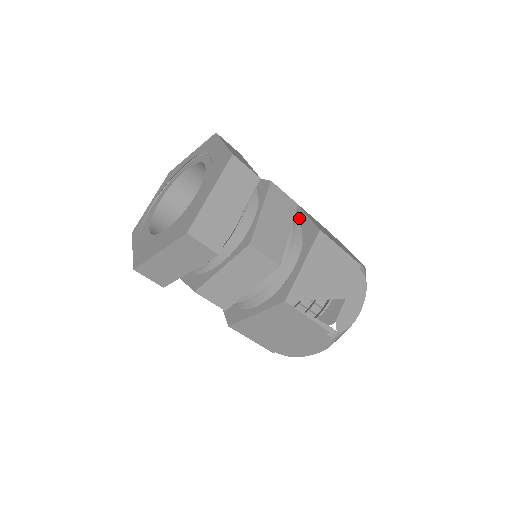
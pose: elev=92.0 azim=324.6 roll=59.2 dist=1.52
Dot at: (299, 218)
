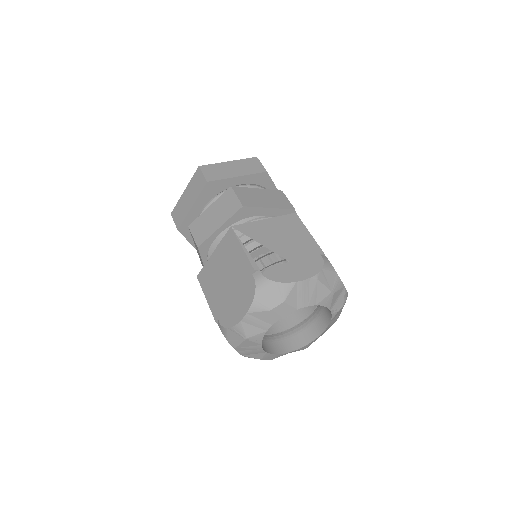
Dot at: occluded
